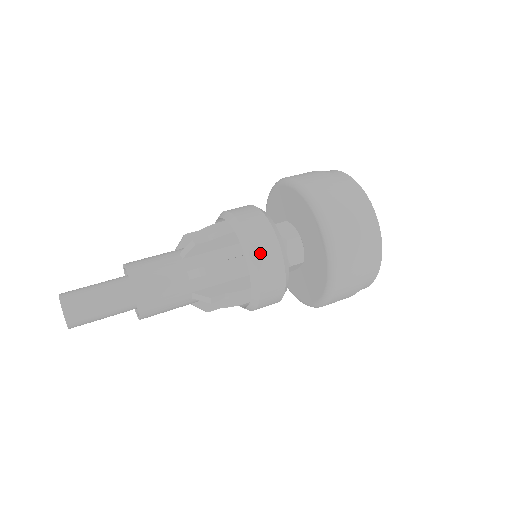
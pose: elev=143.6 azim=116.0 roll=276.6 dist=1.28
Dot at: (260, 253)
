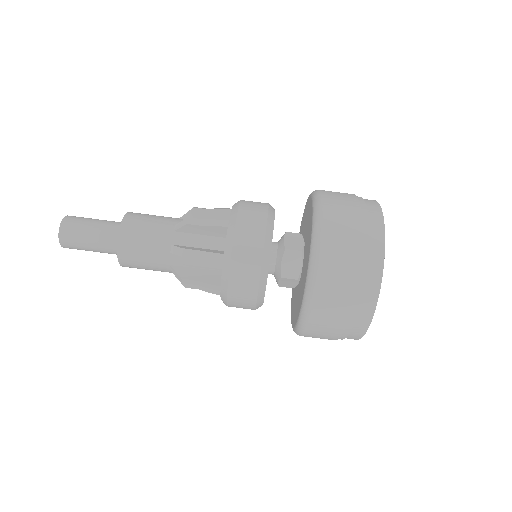
Dot at: (234, 298)
